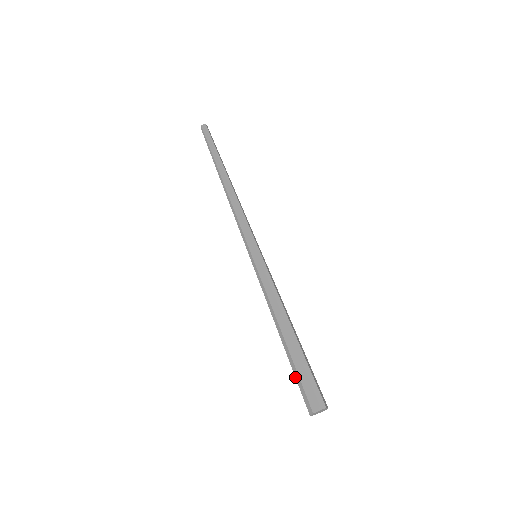
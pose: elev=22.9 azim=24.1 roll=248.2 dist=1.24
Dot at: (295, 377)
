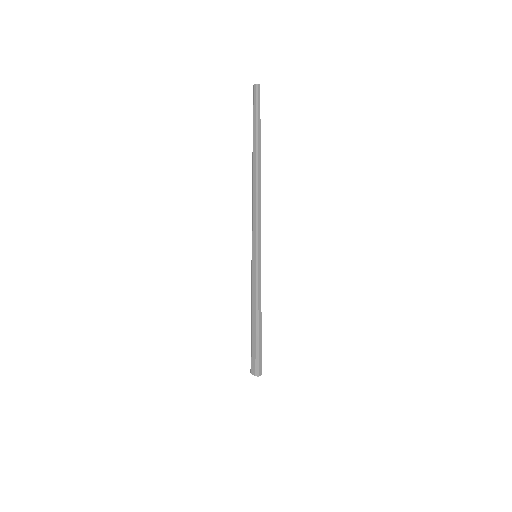
Dot at: occluded
